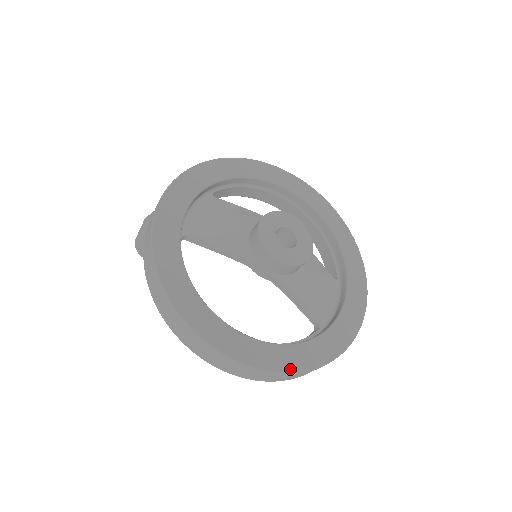
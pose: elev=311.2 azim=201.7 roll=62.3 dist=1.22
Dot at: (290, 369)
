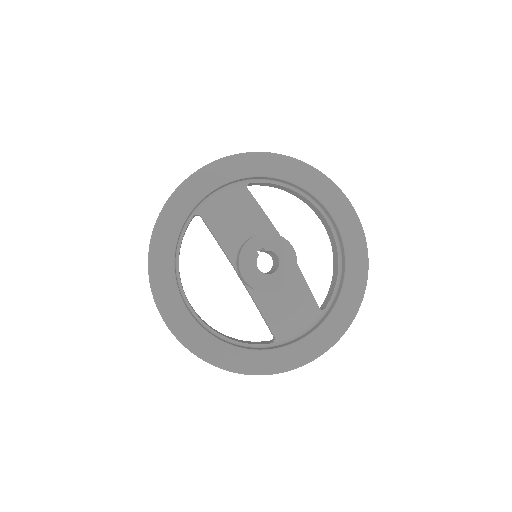
Dot at: (215, 362)
